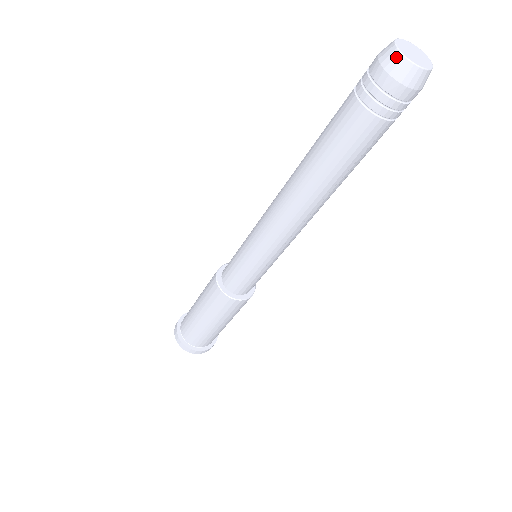
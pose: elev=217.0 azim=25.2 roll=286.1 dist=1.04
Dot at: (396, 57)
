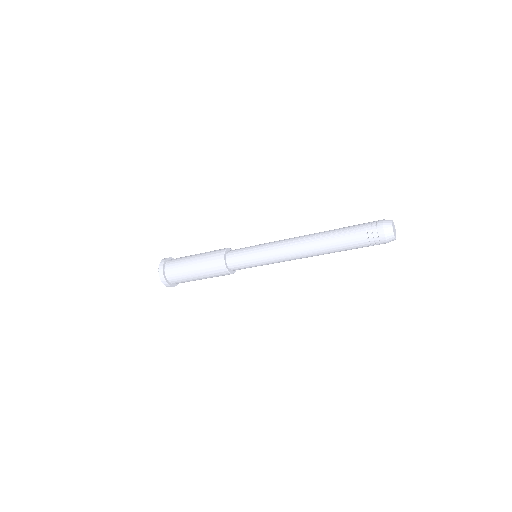
Dot at: (392, 238)
